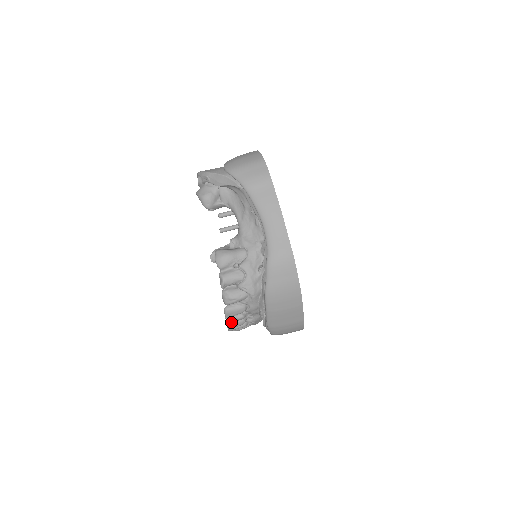
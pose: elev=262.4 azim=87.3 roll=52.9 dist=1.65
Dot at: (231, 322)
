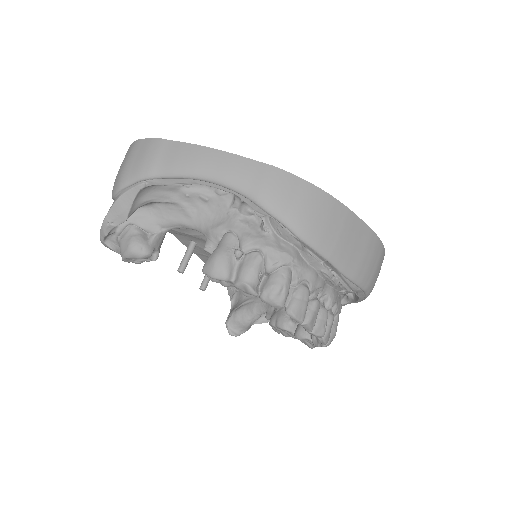
Dot at: (313, 324)
